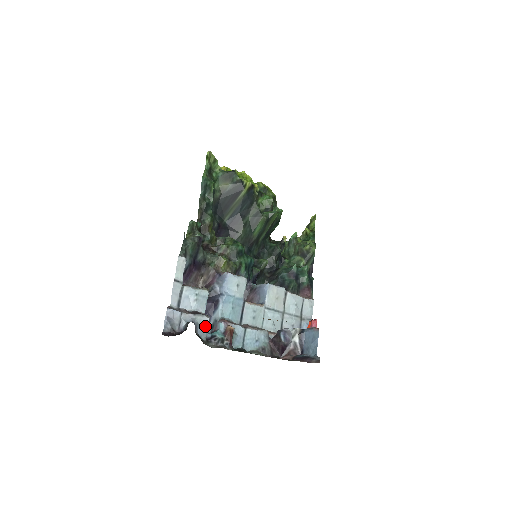
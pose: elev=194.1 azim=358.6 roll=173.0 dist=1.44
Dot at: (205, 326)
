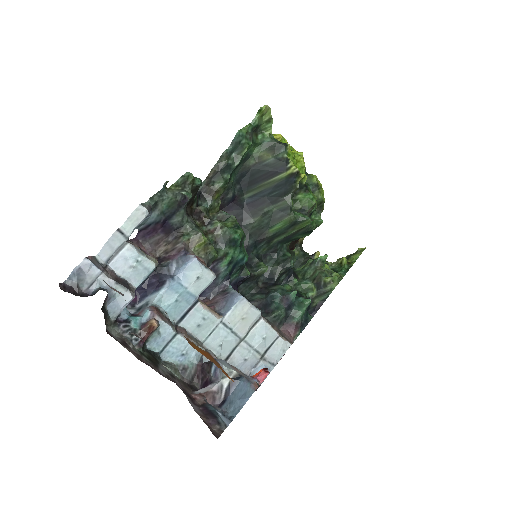
Dot at: (122, 304)
